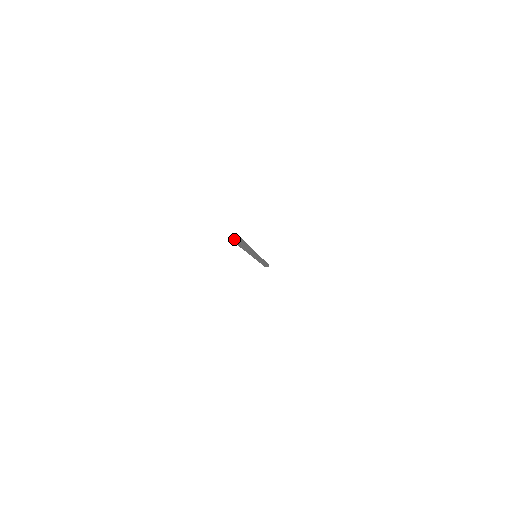
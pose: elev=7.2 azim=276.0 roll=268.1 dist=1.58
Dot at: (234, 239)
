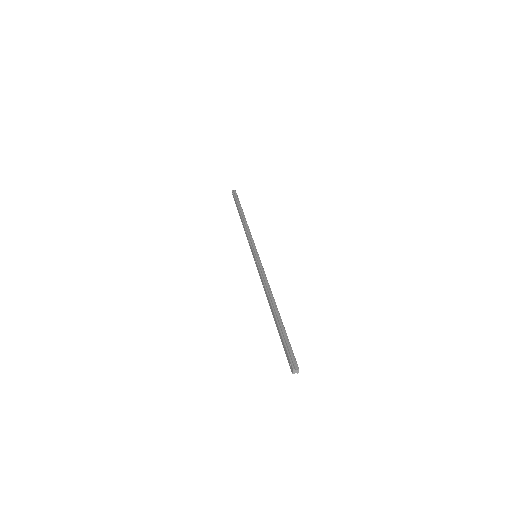
Dot at: (295, 372)
